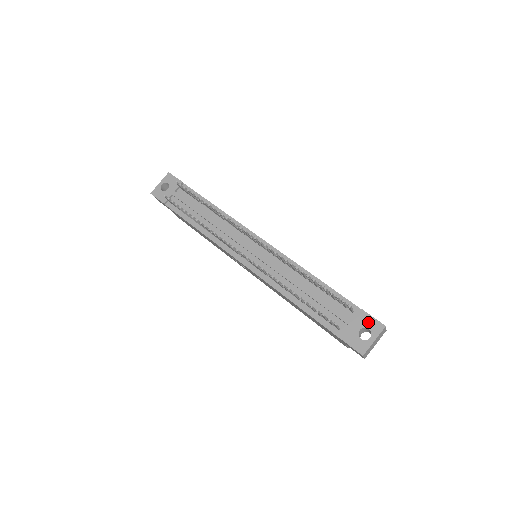
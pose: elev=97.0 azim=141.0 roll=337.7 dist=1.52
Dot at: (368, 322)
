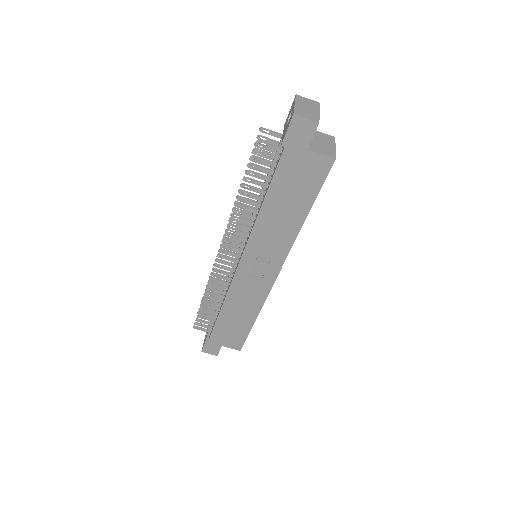
Dot at: (288, 115)
